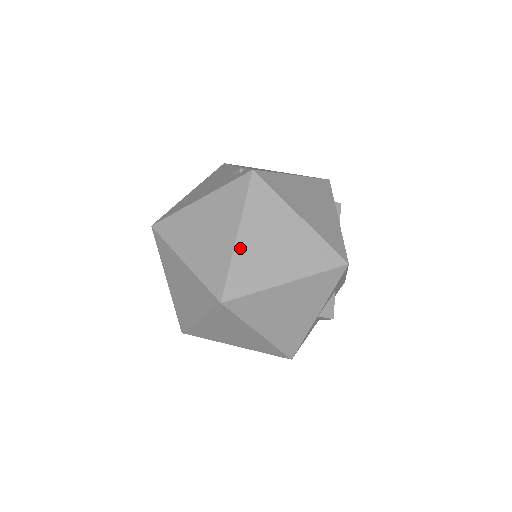
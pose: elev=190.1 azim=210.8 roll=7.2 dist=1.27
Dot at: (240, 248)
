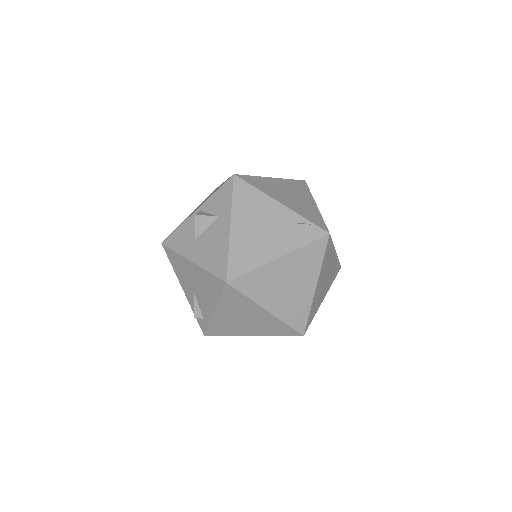
Dot at: (316, 294)
